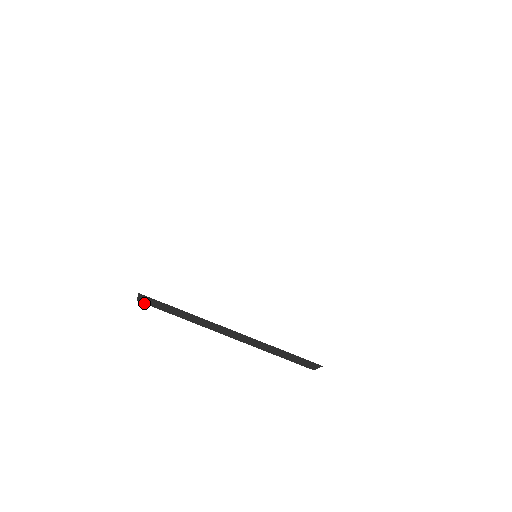
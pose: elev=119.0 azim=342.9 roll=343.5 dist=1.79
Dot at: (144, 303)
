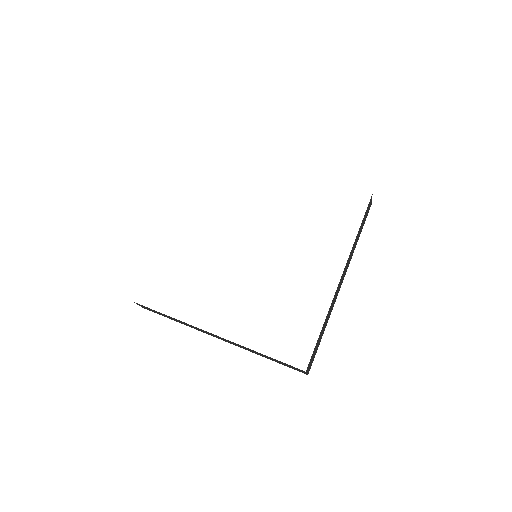
Dot at: occluded
